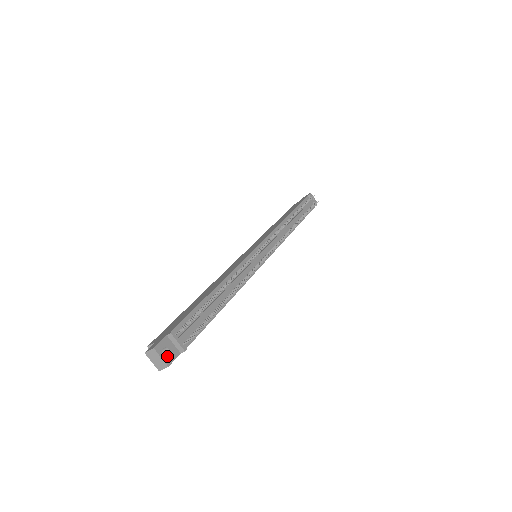
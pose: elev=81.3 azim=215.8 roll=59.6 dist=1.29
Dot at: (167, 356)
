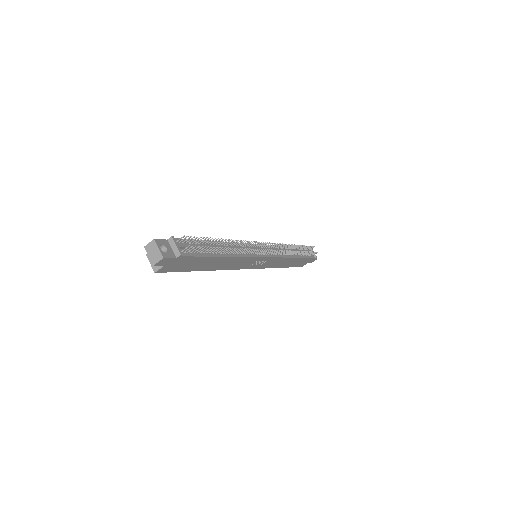
Dot at: (164, 254)
